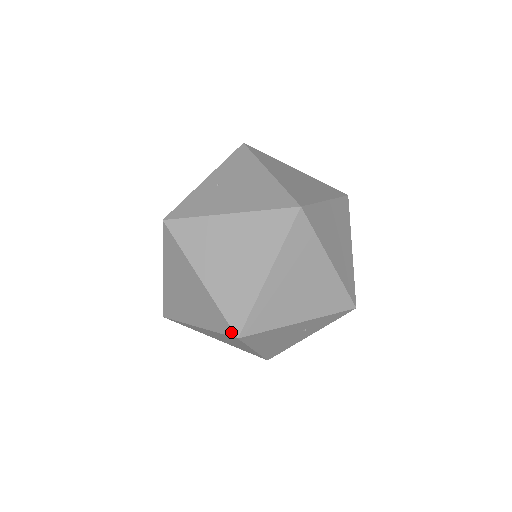
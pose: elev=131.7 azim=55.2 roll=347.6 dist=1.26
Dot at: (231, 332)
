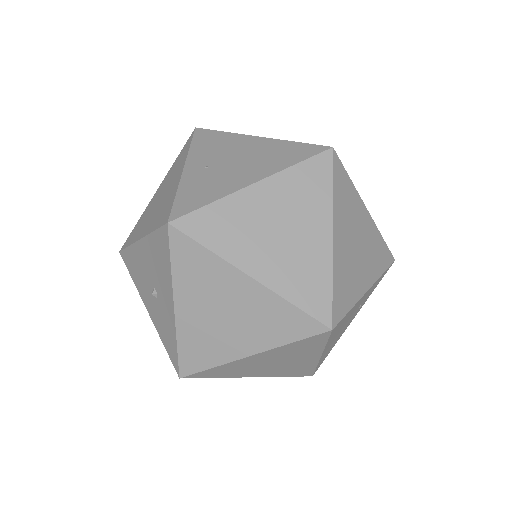
Dot at: (319, 327)
